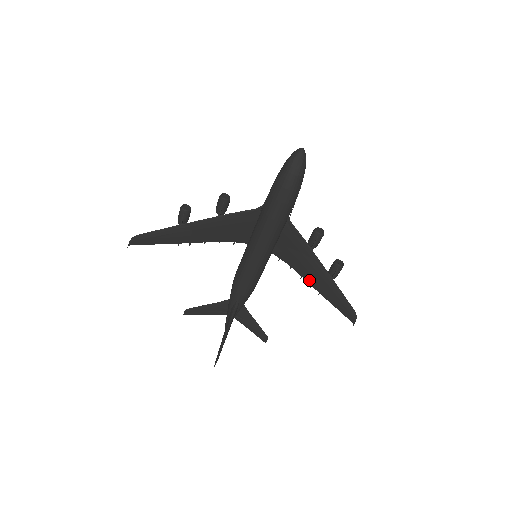
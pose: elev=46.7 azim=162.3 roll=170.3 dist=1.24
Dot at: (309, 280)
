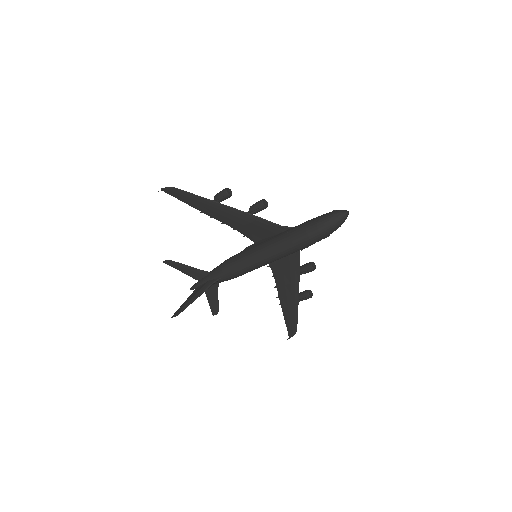
Dot at: (280, 292)
